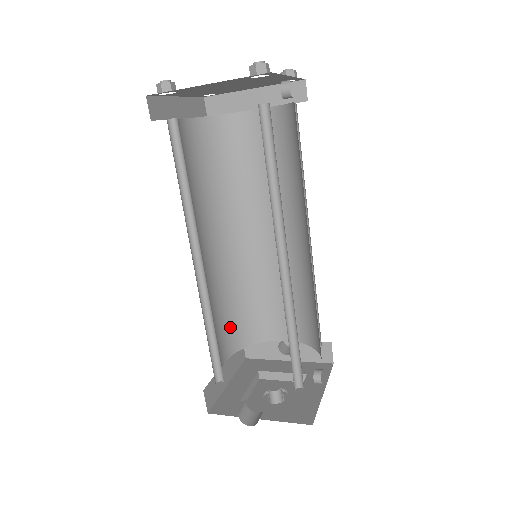
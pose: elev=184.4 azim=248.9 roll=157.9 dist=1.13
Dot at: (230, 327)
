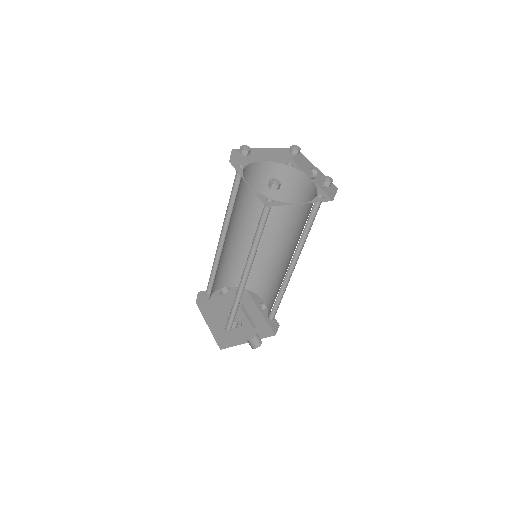
Dot at: occluded
